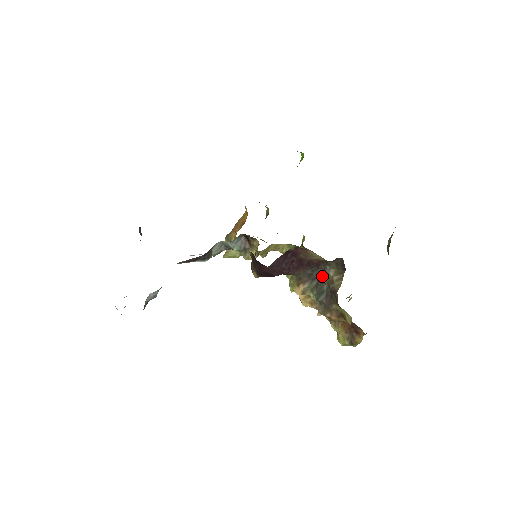
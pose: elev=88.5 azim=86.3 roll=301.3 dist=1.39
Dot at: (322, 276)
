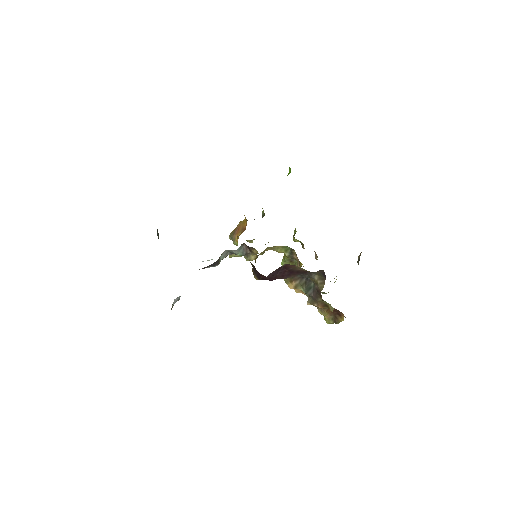
Dot at: occluded
